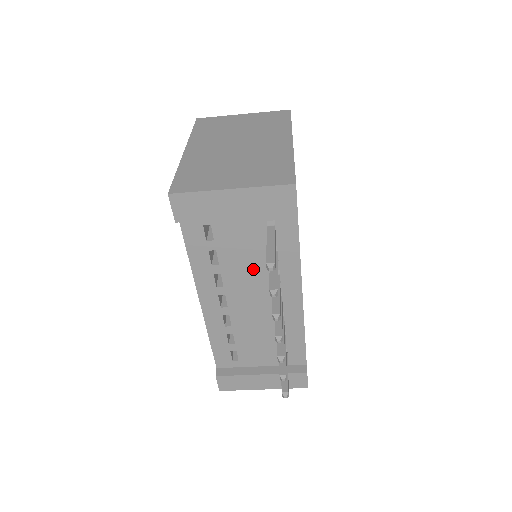
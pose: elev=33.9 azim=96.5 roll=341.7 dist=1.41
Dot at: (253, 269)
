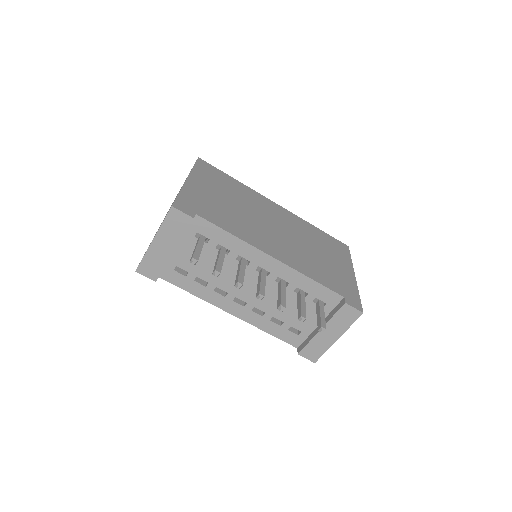
Dot at: (226, 268)
